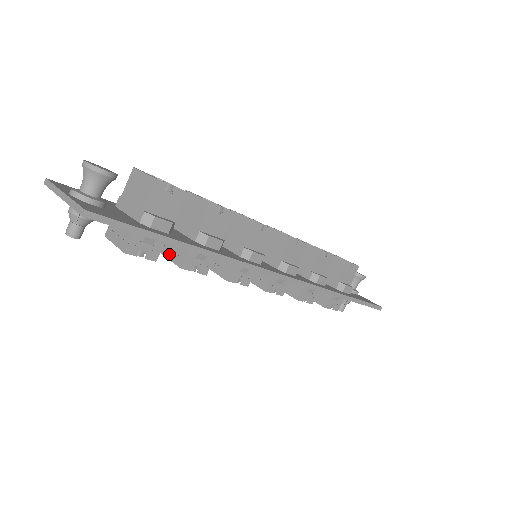
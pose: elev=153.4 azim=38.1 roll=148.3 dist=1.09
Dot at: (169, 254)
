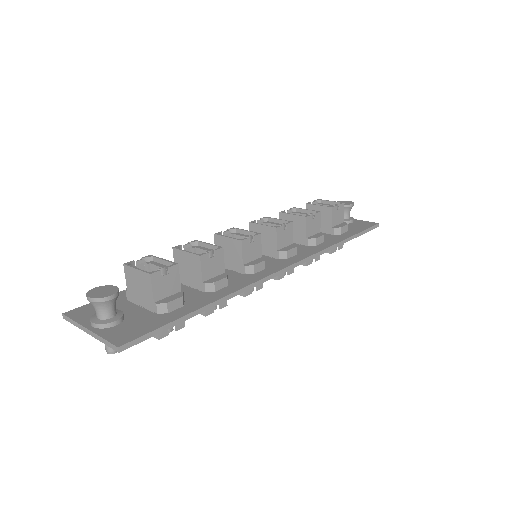
Dot at: occluded
